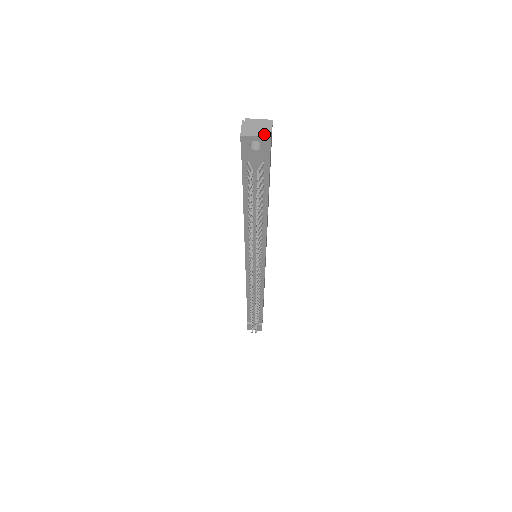
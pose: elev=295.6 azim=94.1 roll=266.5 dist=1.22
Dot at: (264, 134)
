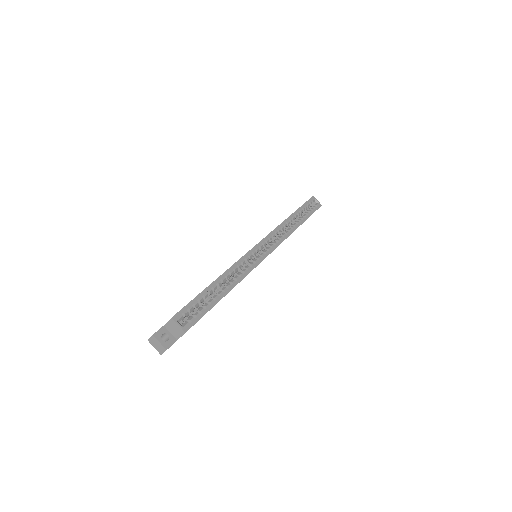
Dot at: (159, 351)
